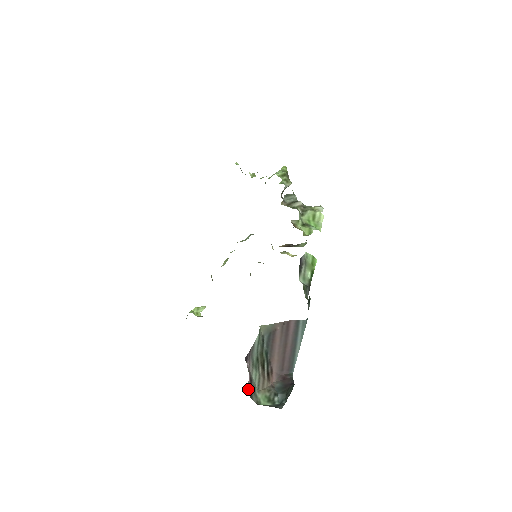
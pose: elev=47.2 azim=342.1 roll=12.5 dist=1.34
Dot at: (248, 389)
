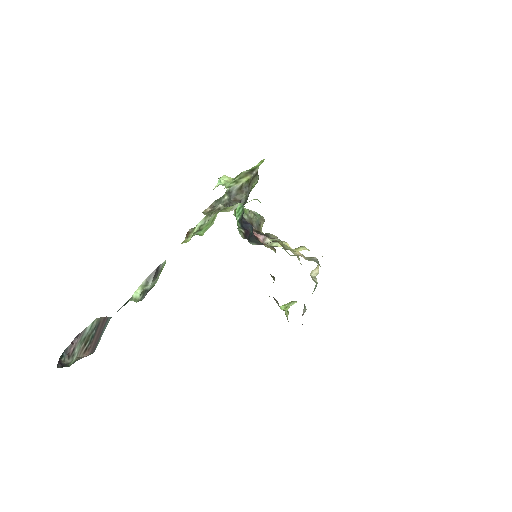
Dot at: (69, 354)
